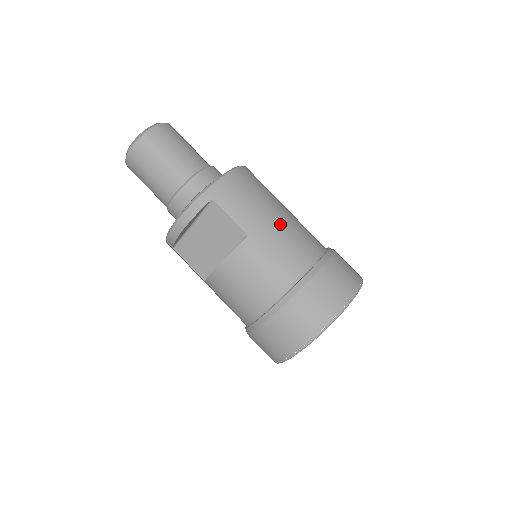
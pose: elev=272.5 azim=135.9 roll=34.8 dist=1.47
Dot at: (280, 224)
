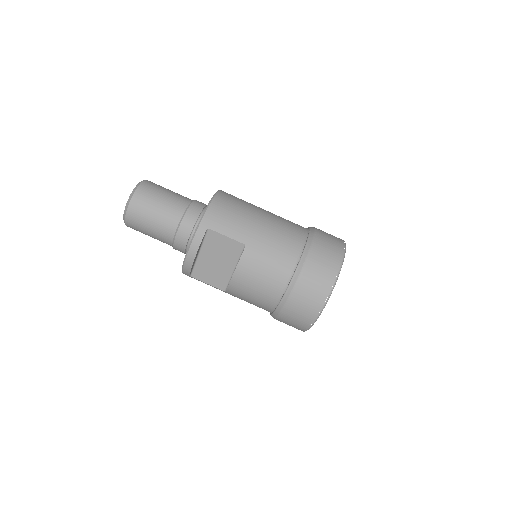
Dot at: (266, 226)
